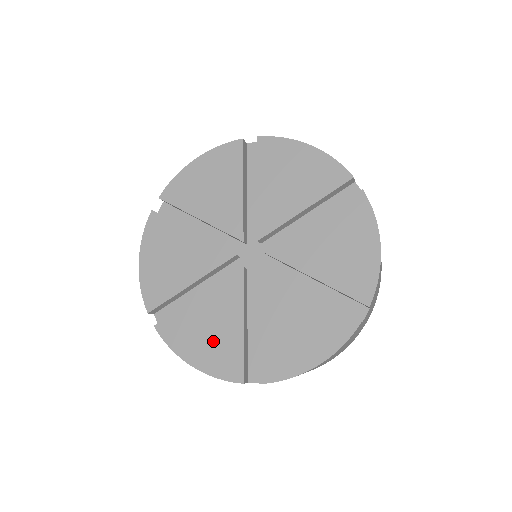
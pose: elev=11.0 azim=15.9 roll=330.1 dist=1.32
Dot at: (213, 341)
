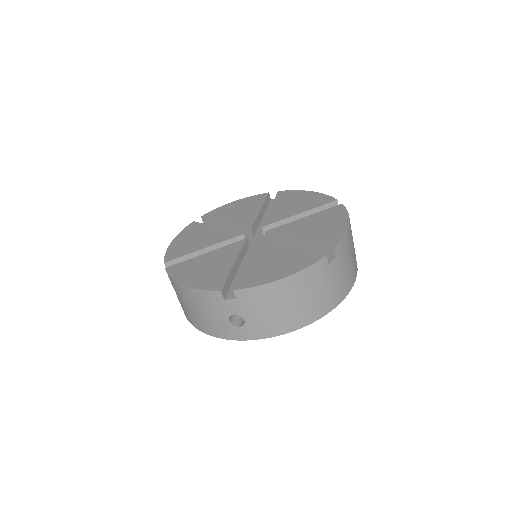
Dot at: (282, 262)
